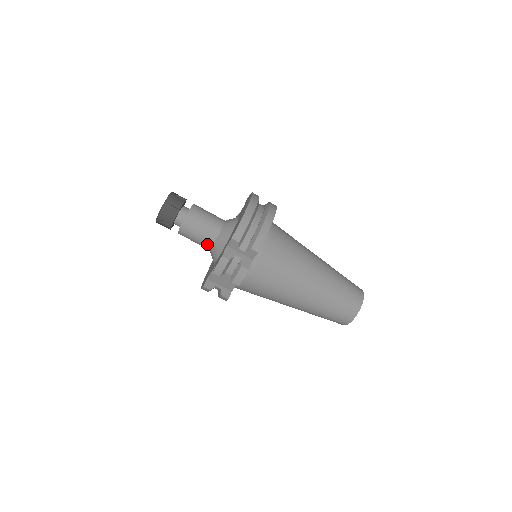
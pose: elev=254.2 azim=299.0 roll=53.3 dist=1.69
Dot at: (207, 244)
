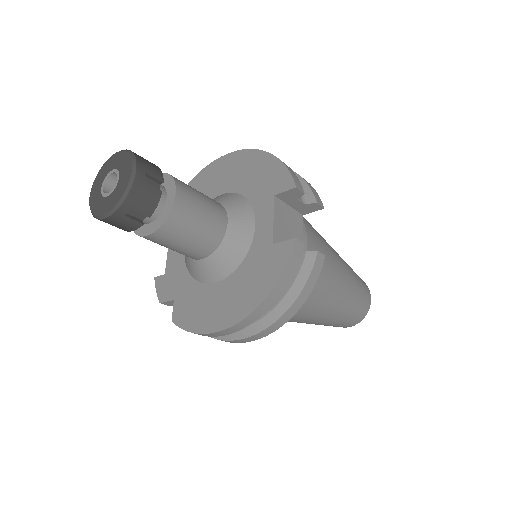
Dot at: occluded
